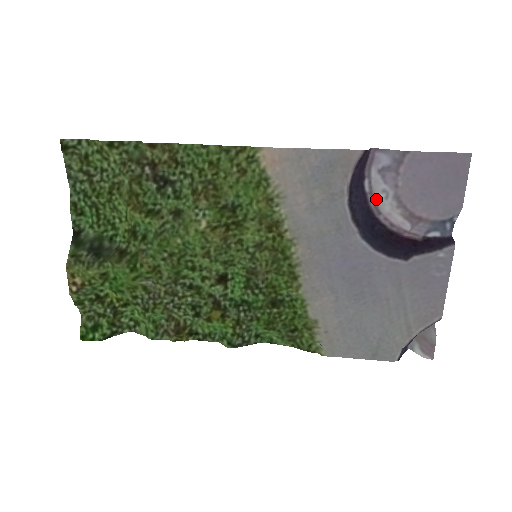
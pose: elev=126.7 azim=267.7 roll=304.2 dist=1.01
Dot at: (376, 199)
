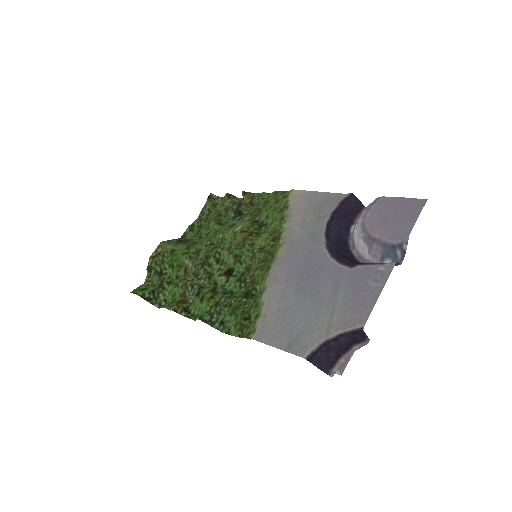
Dot at: (354, 236)
